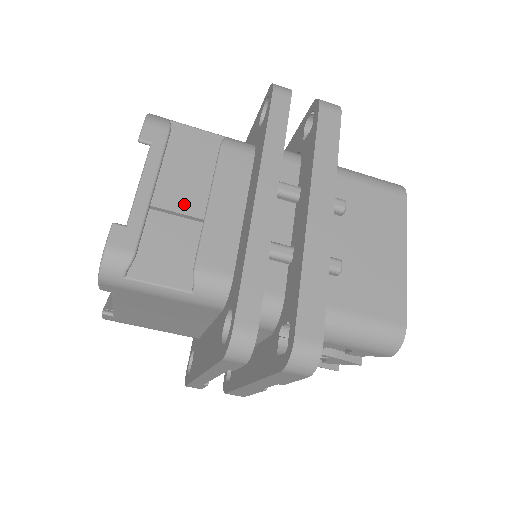
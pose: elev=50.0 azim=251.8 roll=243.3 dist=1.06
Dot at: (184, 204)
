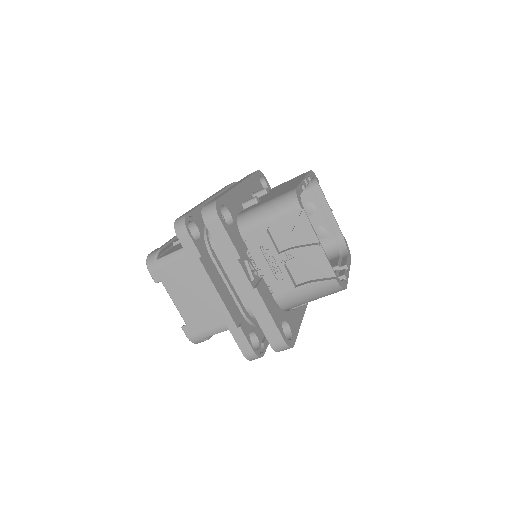
Dot at: occluded
